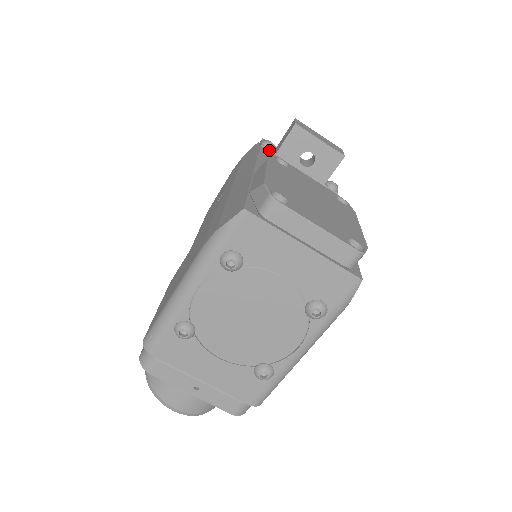
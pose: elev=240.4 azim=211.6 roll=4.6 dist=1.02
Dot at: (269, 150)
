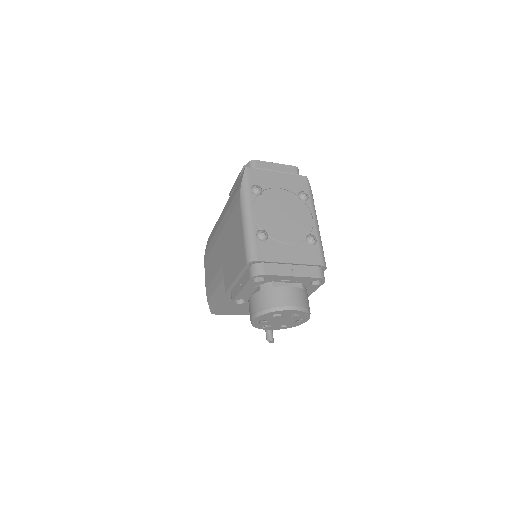
Dot at: occluded
